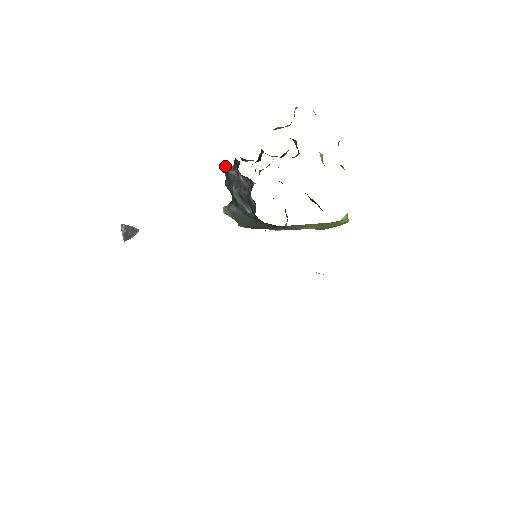
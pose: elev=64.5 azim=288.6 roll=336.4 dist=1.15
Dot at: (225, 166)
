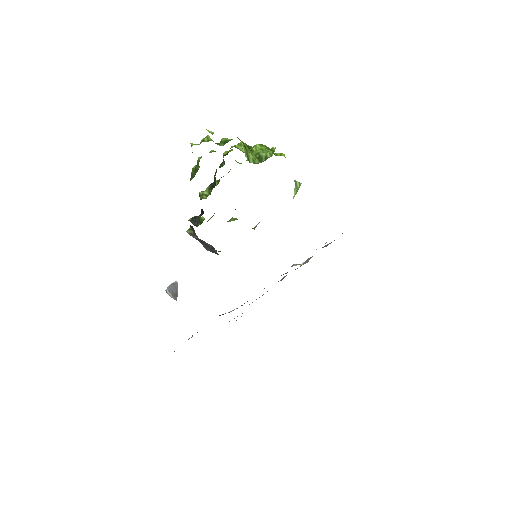
Dot at: occluded
